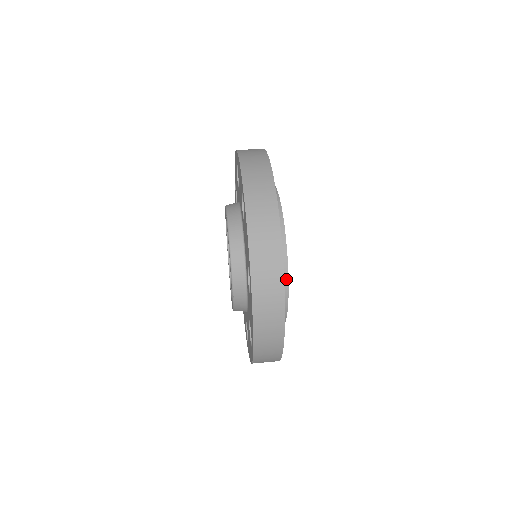
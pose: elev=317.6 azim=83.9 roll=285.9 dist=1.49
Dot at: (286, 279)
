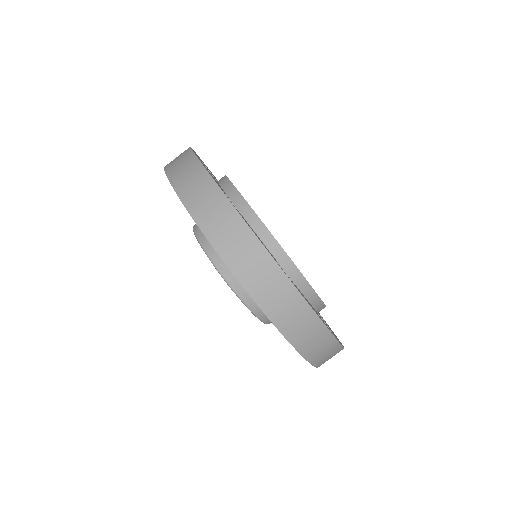
Dot at: (295, 270)
